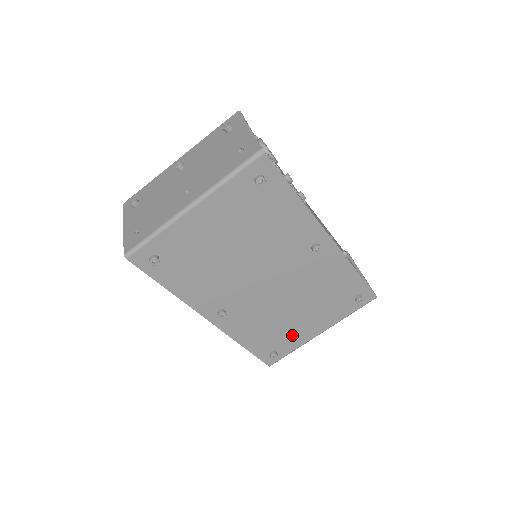
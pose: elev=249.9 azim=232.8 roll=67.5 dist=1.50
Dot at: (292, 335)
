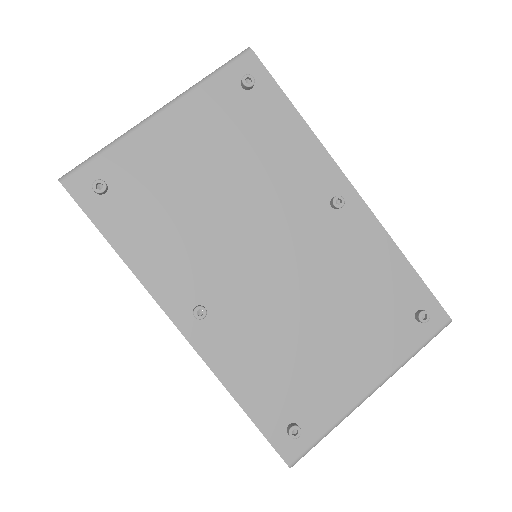
Dot at: (322, 387)
